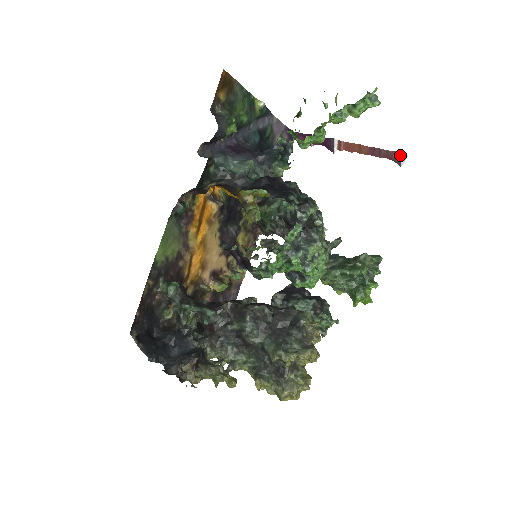
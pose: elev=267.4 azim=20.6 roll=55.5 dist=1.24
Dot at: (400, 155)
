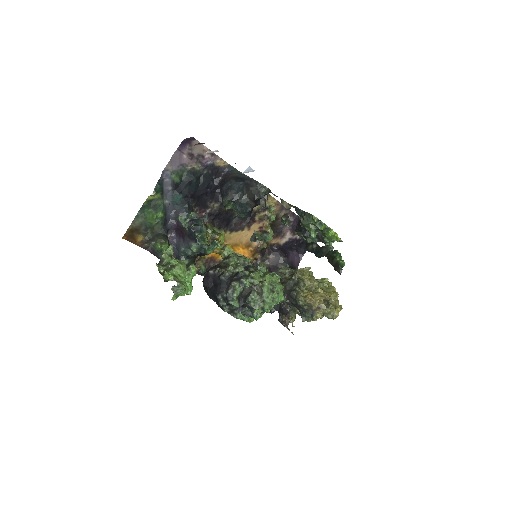
Dot at: (244, 172)
